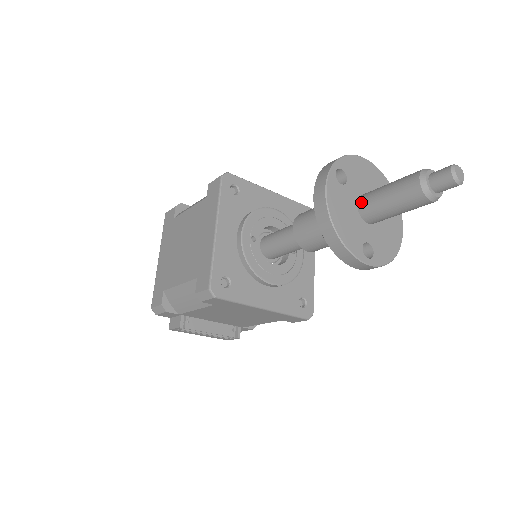
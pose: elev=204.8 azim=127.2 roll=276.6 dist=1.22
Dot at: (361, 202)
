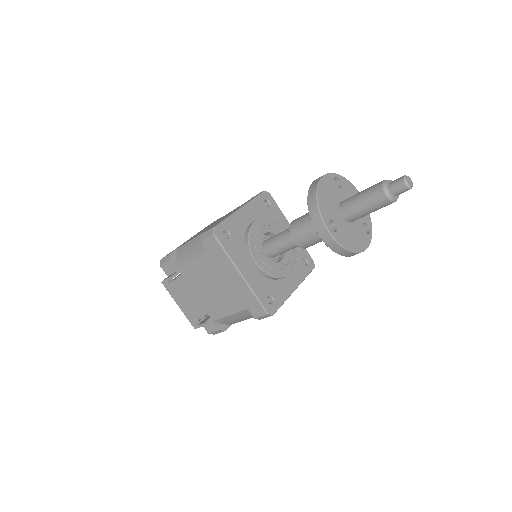
Dot at: occluded
